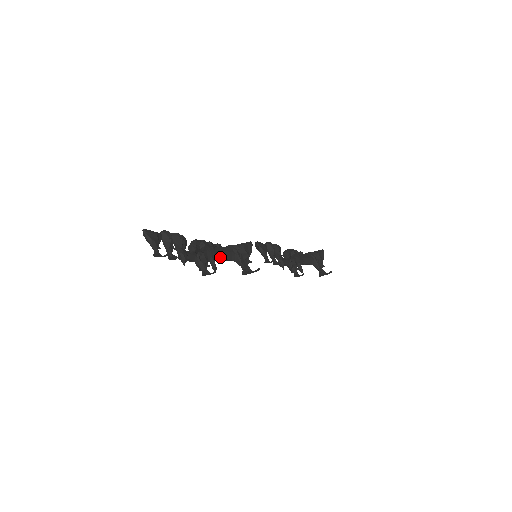
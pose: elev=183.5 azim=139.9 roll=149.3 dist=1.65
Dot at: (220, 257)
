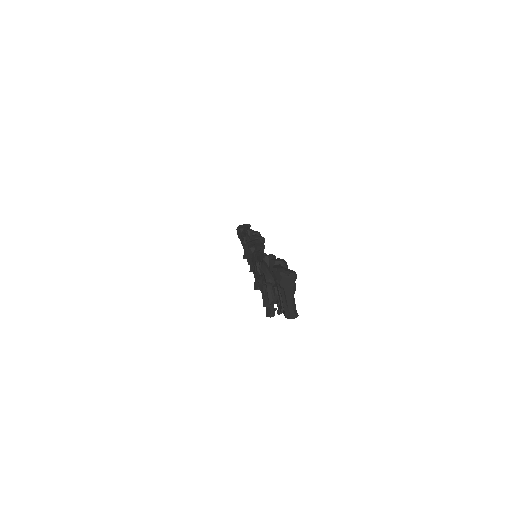
Dot at: occluded
